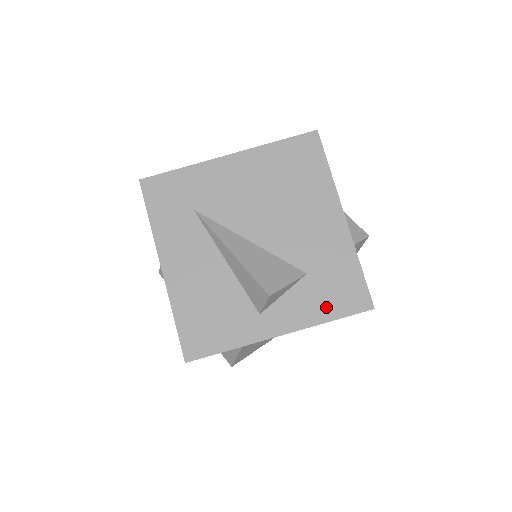
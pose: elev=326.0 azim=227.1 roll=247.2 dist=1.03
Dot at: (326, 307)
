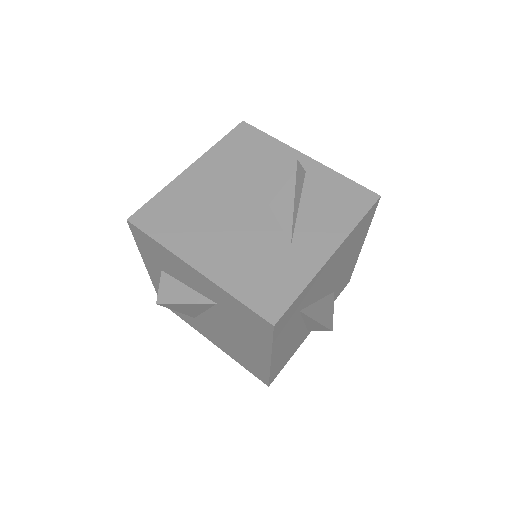
Dot at: occluded
